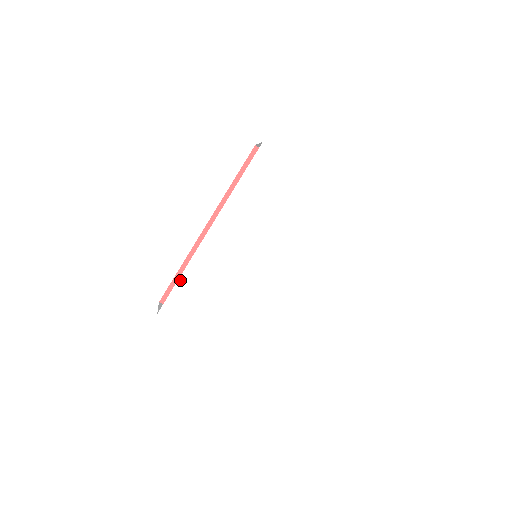
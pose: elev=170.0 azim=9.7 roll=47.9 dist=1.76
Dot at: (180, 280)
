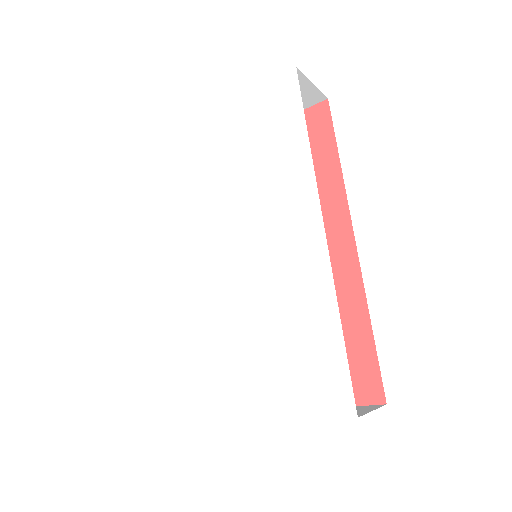
Dot at: (174, 359)
